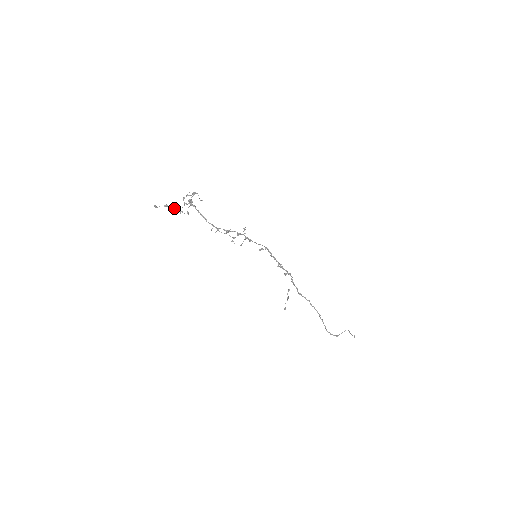
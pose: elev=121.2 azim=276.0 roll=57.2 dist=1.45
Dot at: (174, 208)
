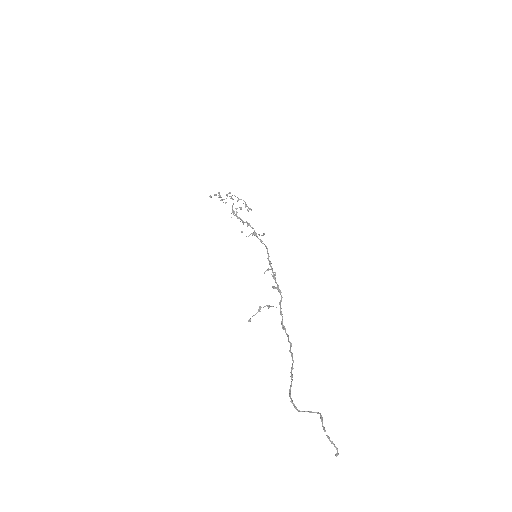
Dot at: (219, 197)
